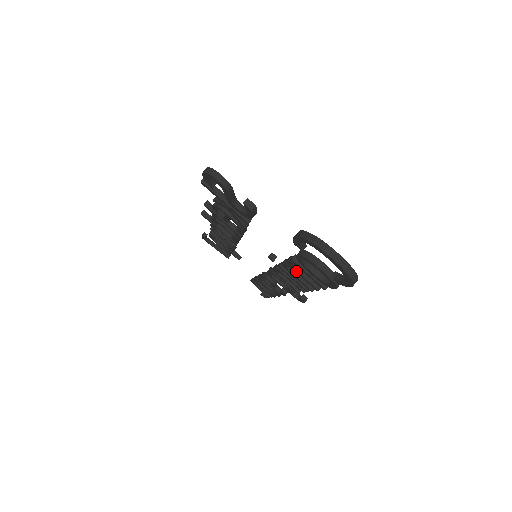
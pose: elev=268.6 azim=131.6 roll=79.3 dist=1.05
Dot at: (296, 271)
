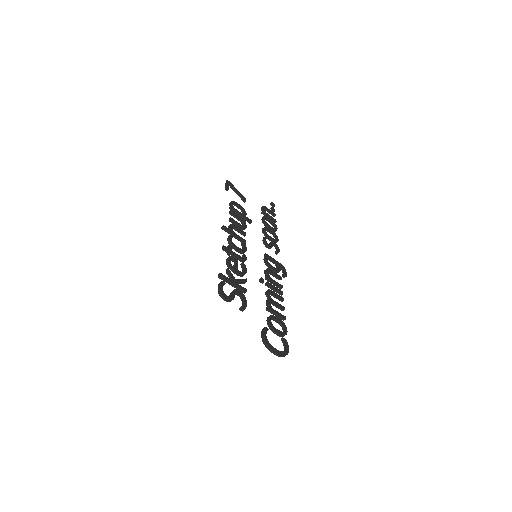
Dot at: (271, 303)
